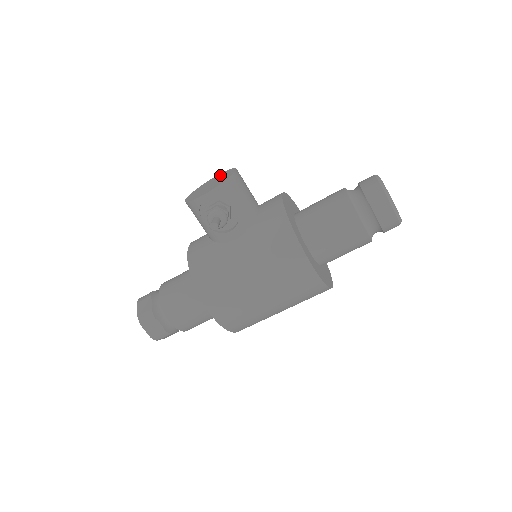
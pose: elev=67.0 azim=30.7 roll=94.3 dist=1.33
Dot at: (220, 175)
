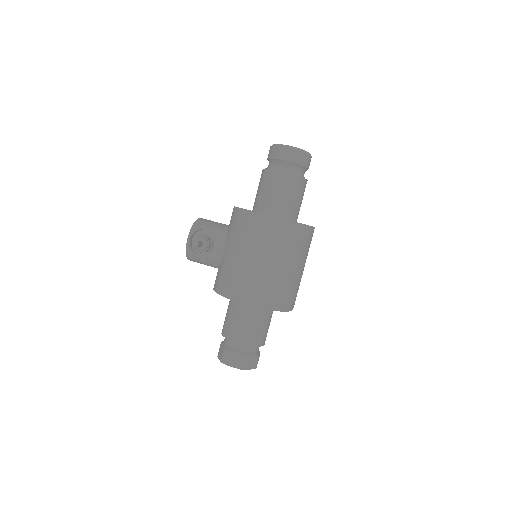
Dot at: occluded
